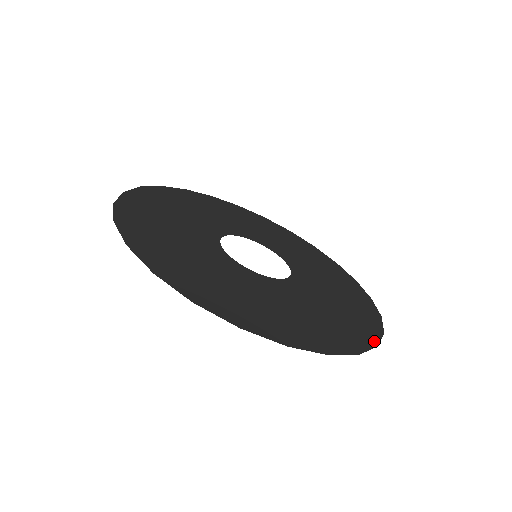
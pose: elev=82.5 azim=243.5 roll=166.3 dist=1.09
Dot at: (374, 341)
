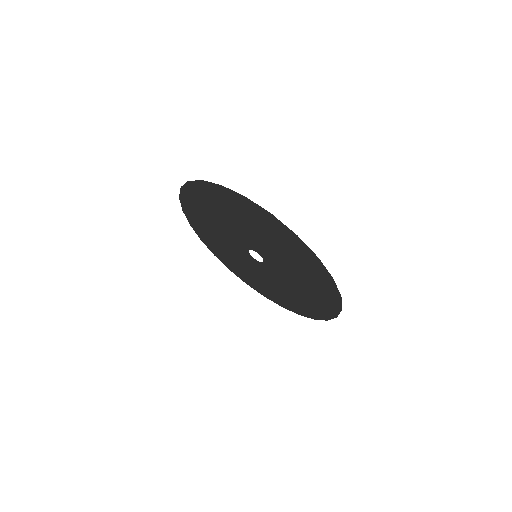
Dot at: (338, 297)
